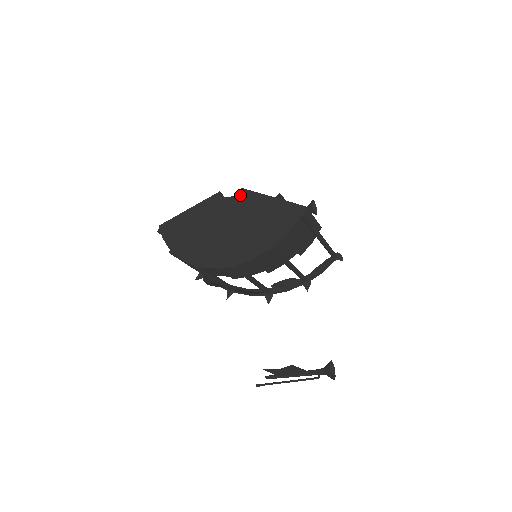
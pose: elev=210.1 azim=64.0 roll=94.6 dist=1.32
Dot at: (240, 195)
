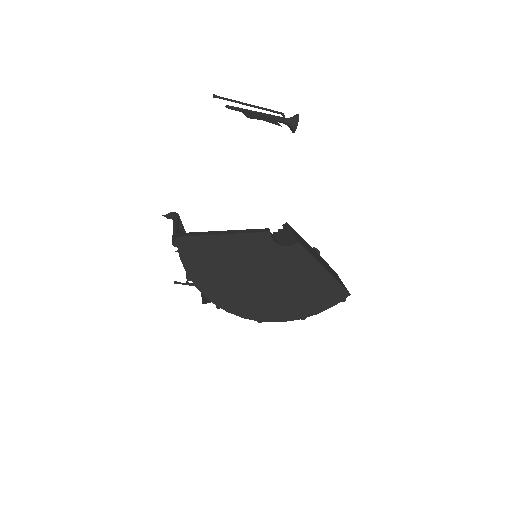
Dot at: (293, 250)
